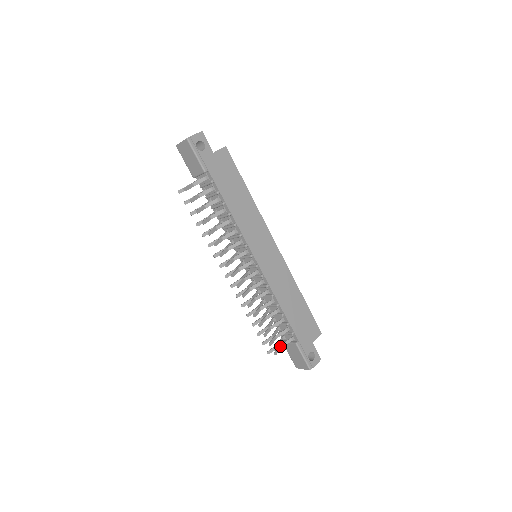
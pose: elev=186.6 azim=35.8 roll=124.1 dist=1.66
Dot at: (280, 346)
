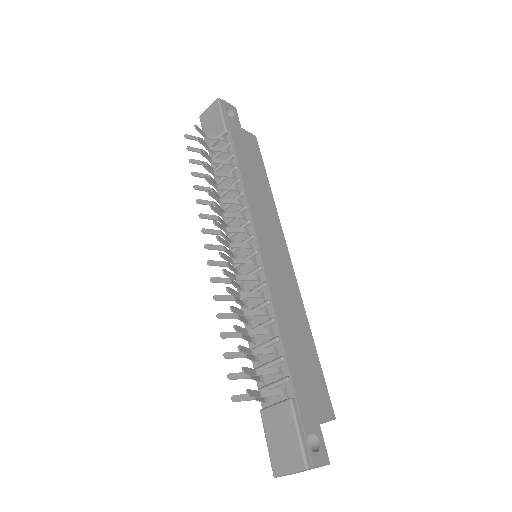
Dot at: (259, 392)
